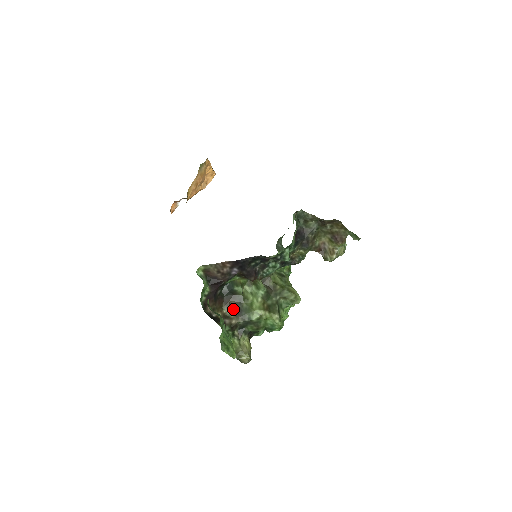
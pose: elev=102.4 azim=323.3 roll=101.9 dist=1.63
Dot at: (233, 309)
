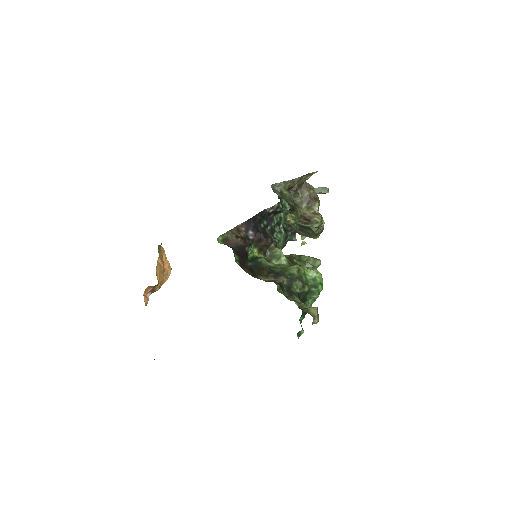
Dot at: (269, 275)
